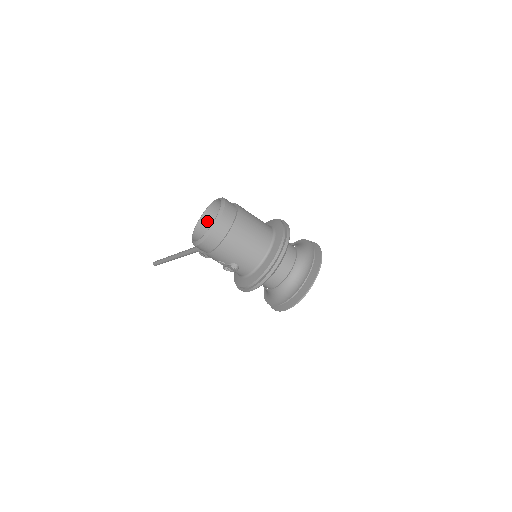
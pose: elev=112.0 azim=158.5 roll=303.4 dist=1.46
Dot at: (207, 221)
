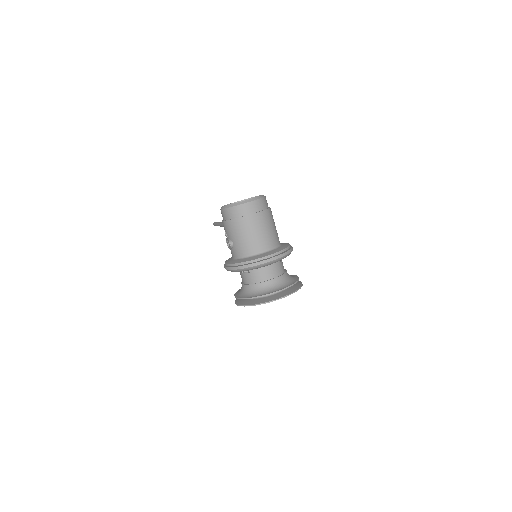
Dot at: occluded
